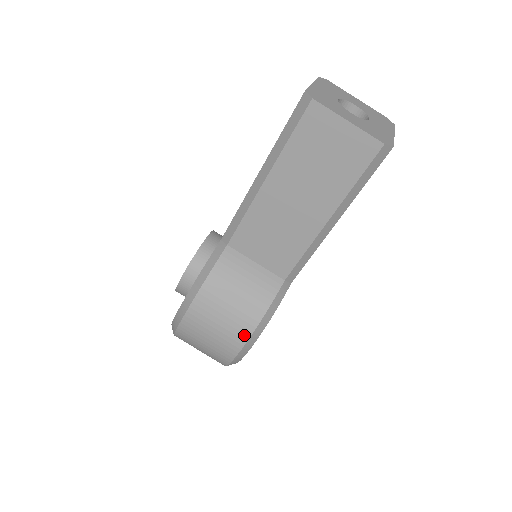
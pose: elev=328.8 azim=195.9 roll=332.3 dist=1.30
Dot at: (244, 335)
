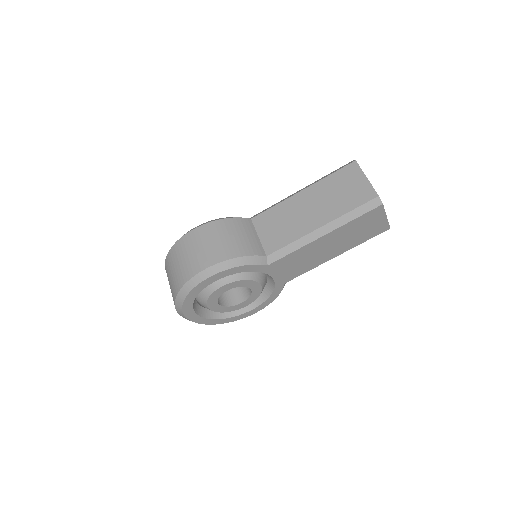
Dot at: (217, 259)
